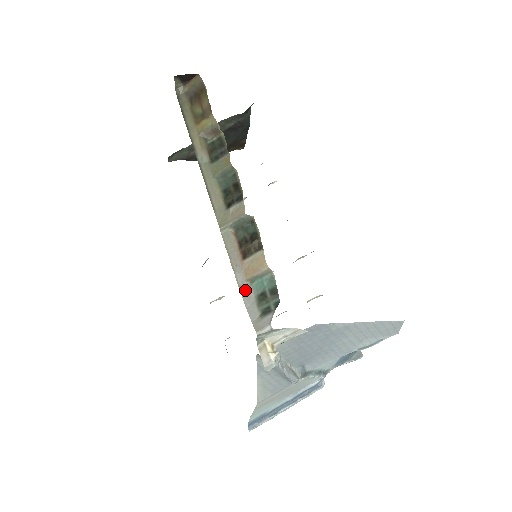
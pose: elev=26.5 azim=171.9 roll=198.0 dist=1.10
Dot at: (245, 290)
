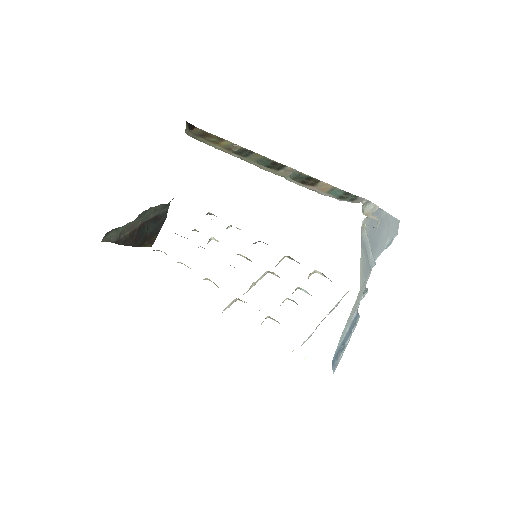
Dot at: (329, 196)
